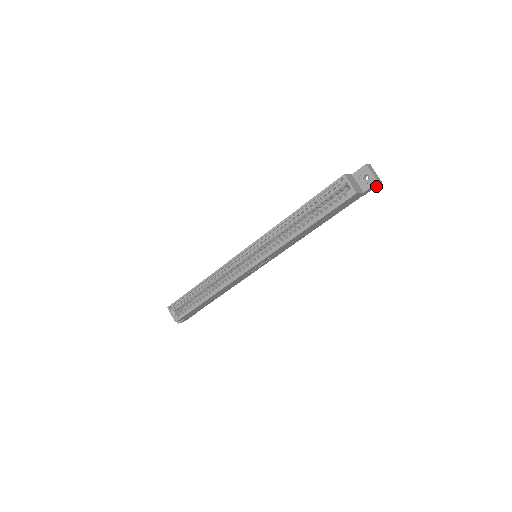
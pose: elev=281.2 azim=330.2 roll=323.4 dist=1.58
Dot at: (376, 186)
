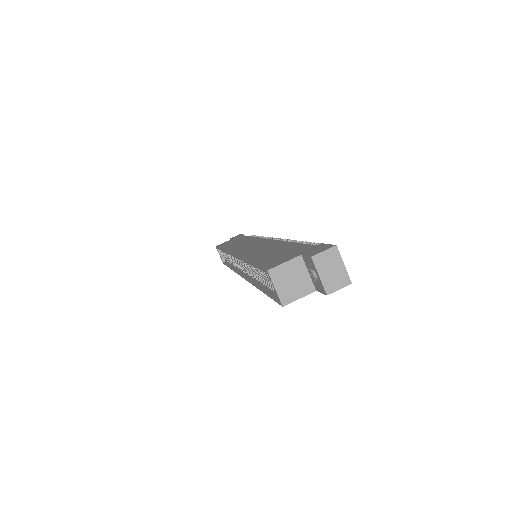
Dot at: occluded
